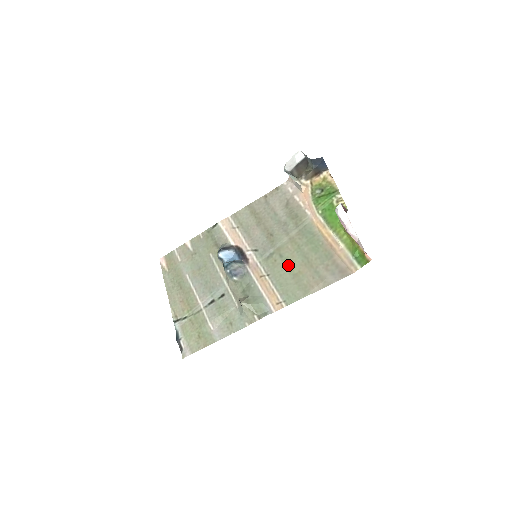
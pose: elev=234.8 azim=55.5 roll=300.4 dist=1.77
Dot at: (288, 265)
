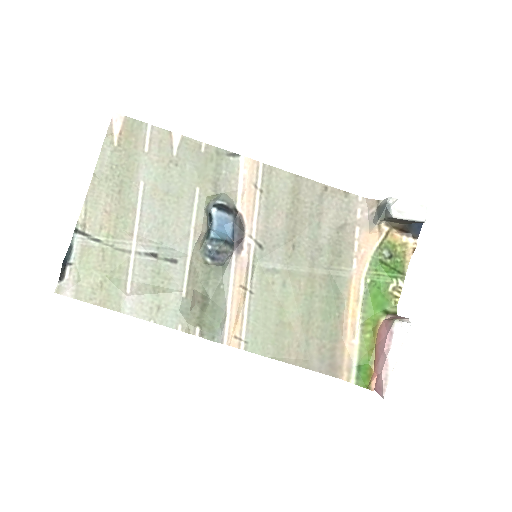
Dot at: (283, 304)
